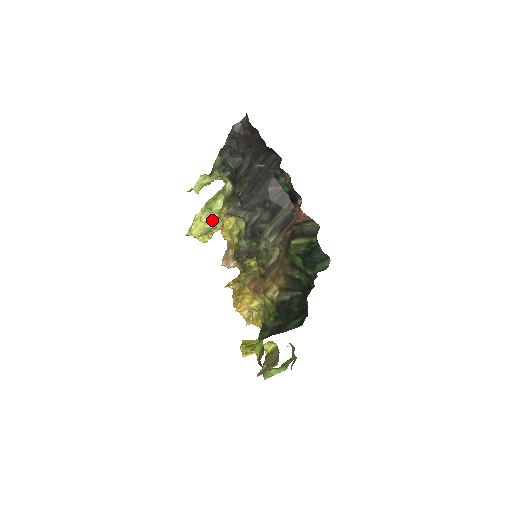
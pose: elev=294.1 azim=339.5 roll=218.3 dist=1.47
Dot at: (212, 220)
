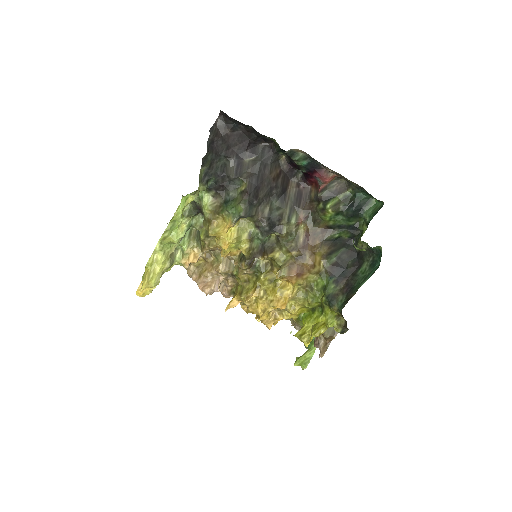
Dot at: (170, 256)
